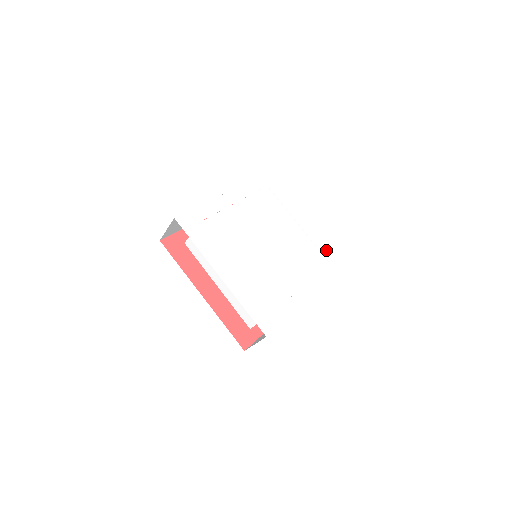
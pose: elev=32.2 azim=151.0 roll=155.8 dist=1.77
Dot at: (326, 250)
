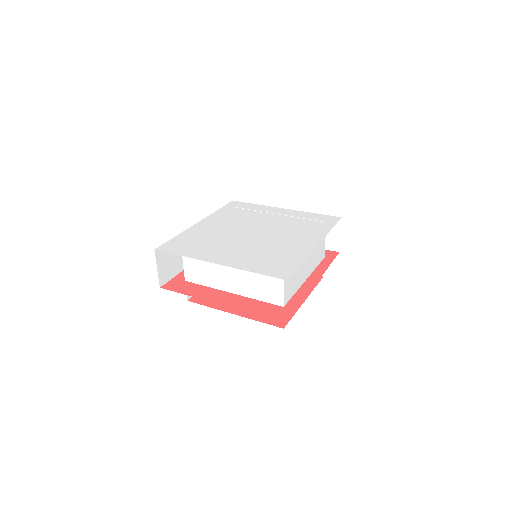
Dot at: (316, 217)
